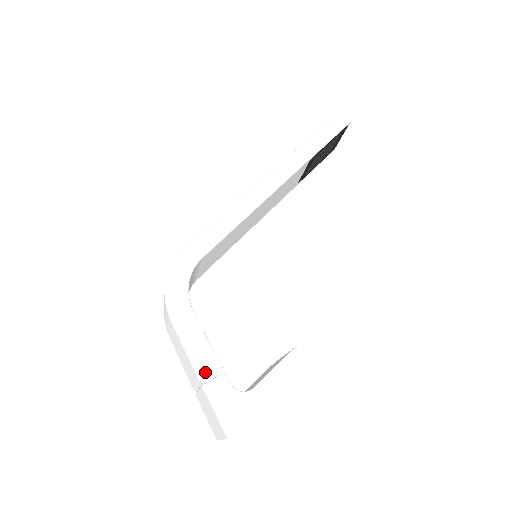
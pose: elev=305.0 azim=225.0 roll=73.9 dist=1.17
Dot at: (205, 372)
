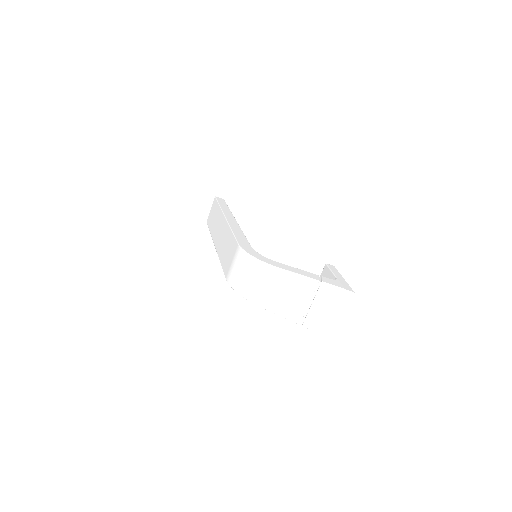
Dot at: (316, 278)
